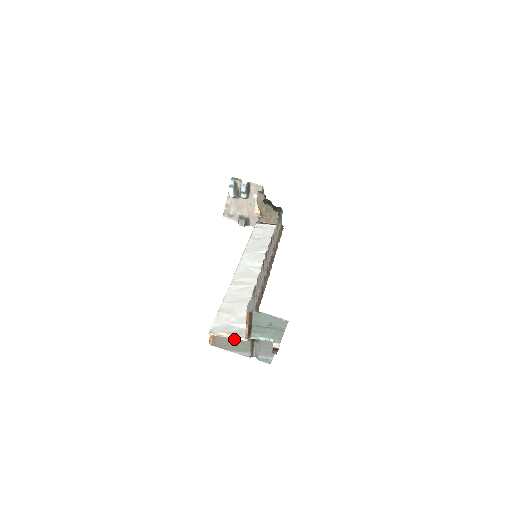
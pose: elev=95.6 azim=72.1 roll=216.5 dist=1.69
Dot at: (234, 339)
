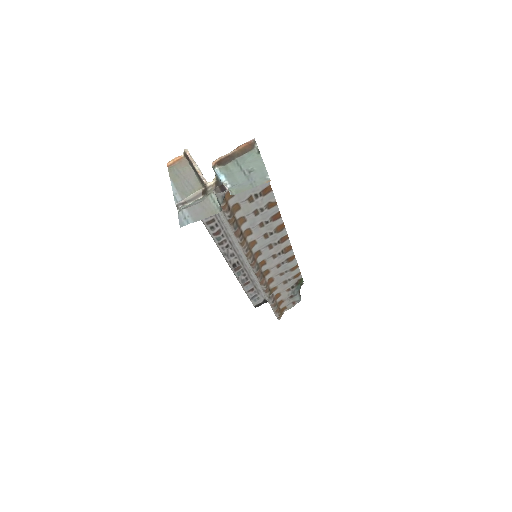
Dot at: (193, 175)
